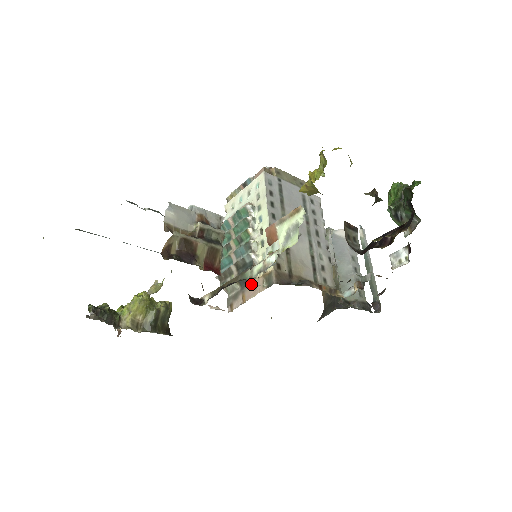
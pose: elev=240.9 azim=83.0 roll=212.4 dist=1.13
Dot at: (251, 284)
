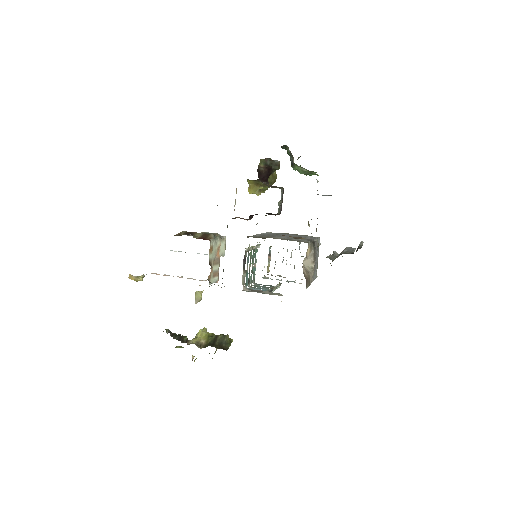
Dot at: (245, 260)
